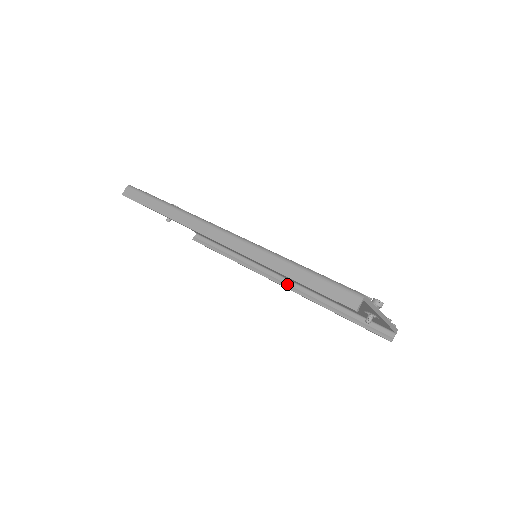
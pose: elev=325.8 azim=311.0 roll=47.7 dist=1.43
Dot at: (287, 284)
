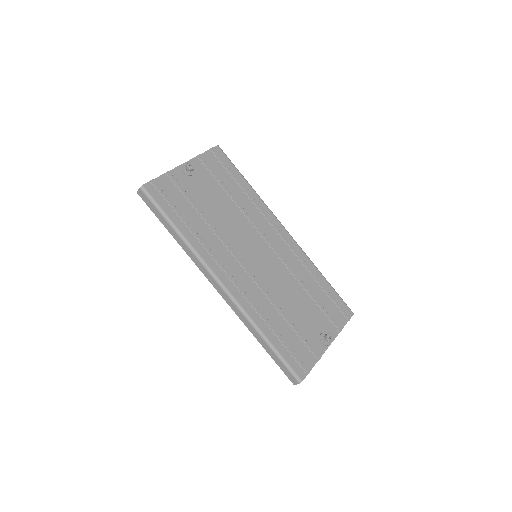
Dot at: occluded
